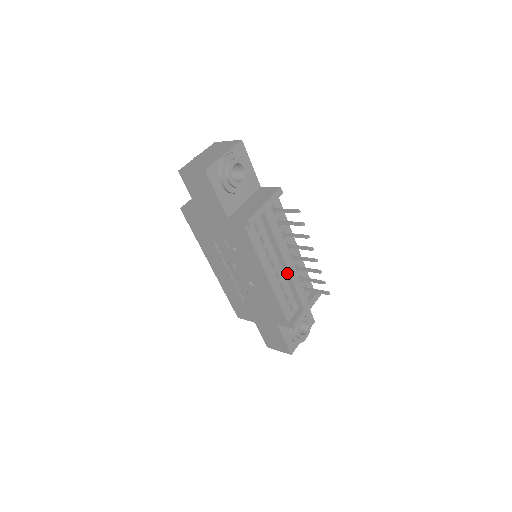
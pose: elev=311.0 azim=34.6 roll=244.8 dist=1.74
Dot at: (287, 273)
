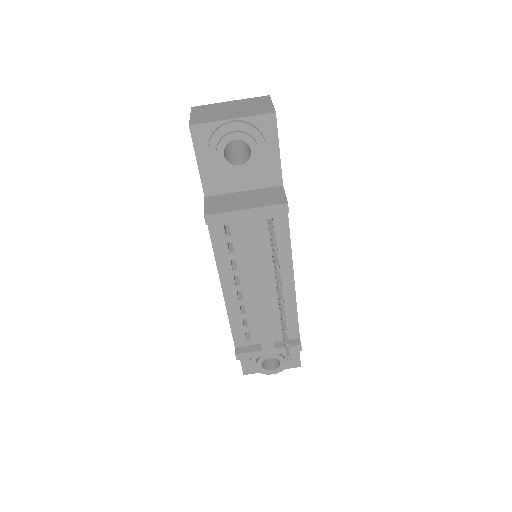
Dot at: (254, 301)
